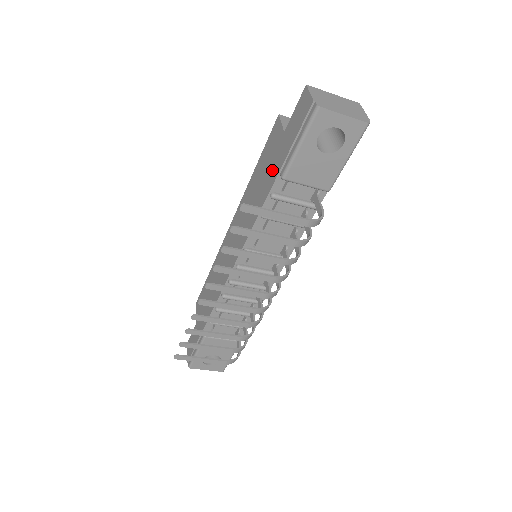
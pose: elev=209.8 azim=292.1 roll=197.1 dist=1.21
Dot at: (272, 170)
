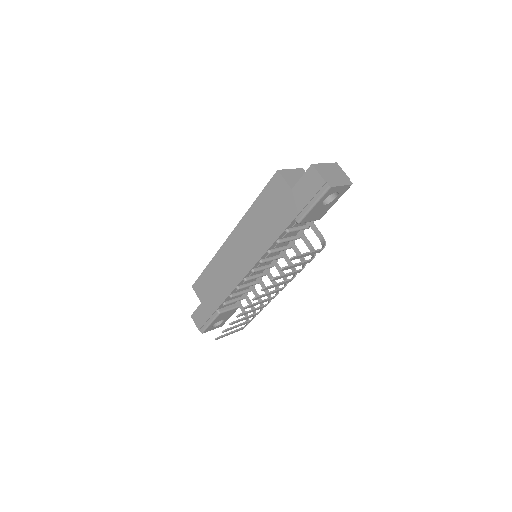
Dot at: (284, 214)
